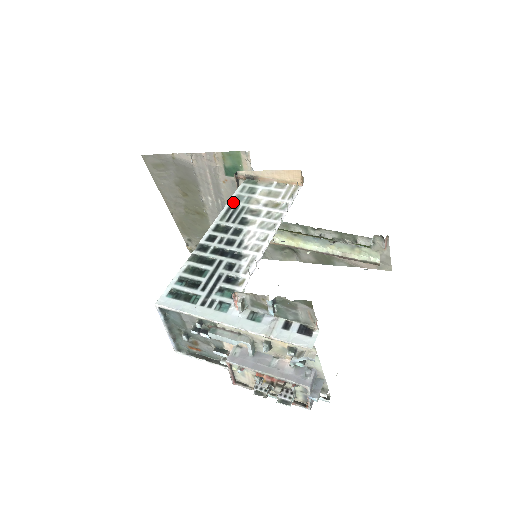
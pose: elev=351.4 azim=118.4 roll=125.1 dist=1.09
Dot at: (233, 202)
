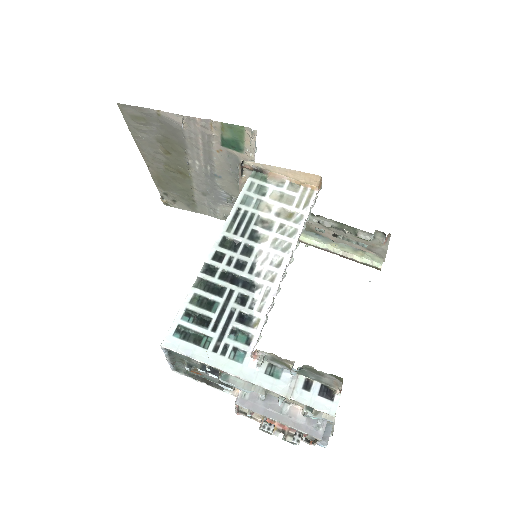
Dot at: (240, 205)
